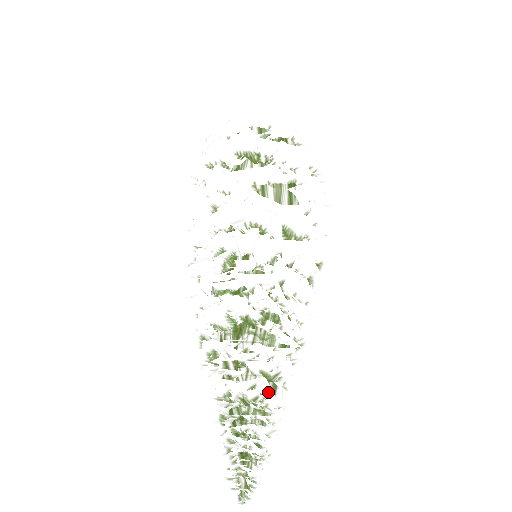
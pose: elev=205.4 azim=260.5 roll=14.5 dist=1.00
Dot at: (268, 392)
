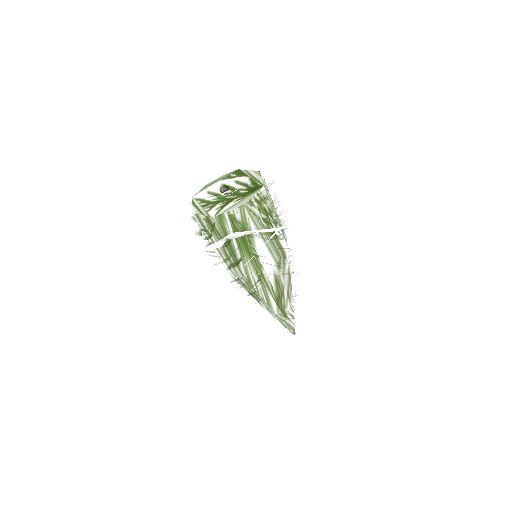
Dot at: occluded
